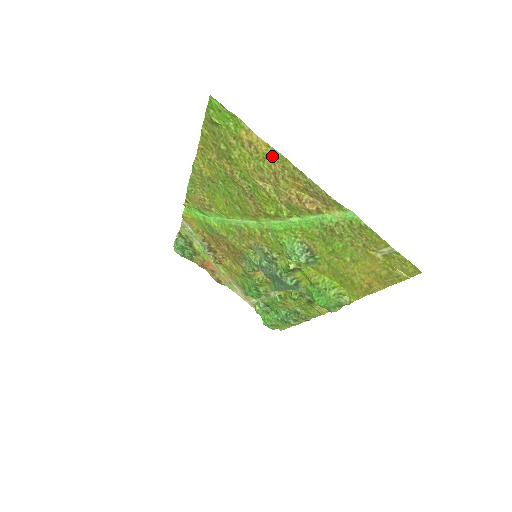
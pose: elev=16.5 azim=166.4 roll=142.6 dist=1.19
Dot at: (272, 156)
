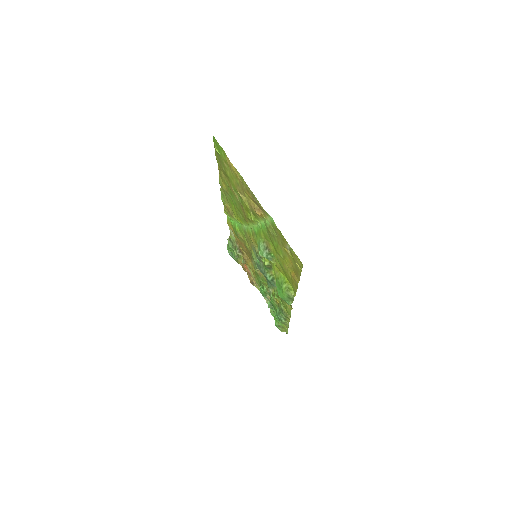
Dot at: (238, 175)
